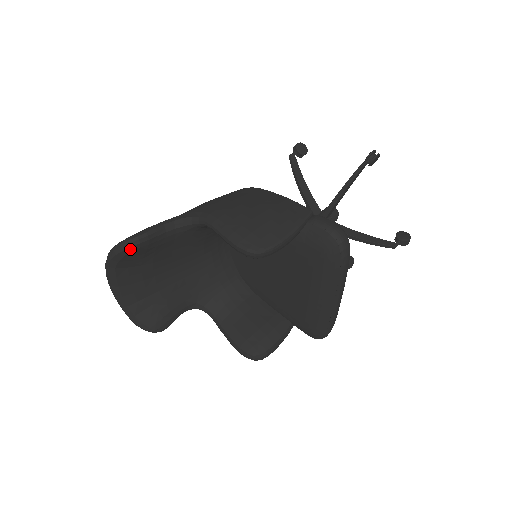
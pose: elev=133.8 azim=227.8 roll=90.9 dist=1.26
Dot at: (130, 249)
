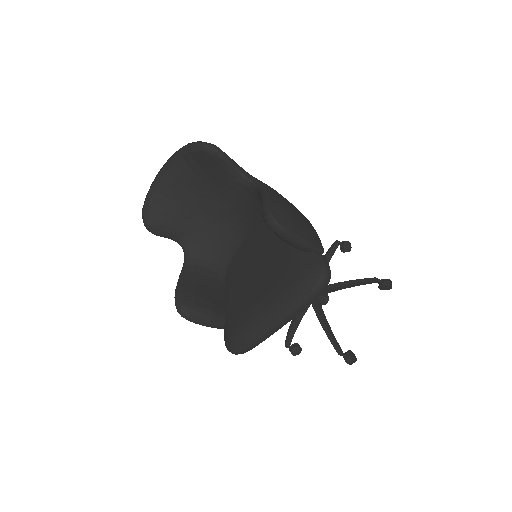
Dot at: (207, 150)
